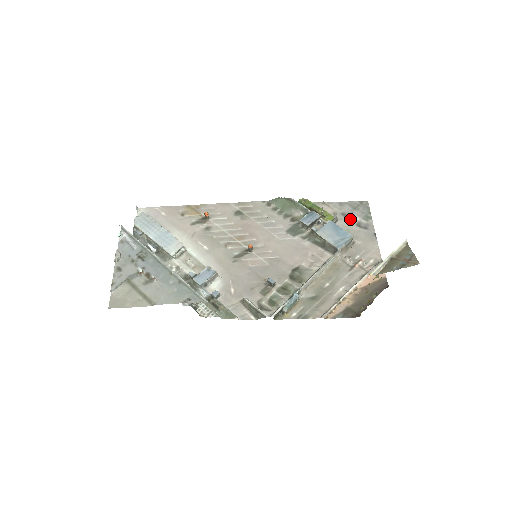
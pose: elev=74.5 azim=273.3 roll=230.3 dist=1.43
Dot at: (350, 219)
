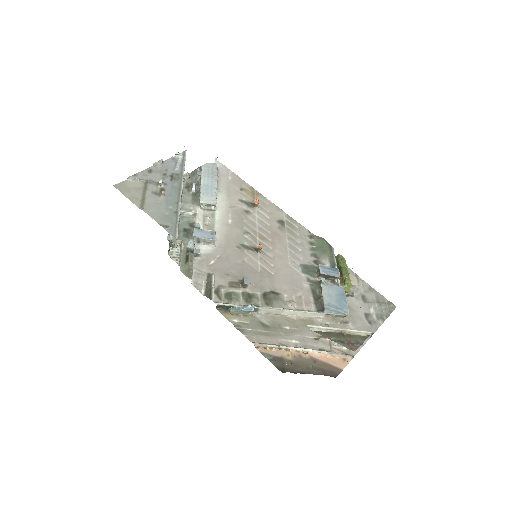
Dot at: (365, 305)
